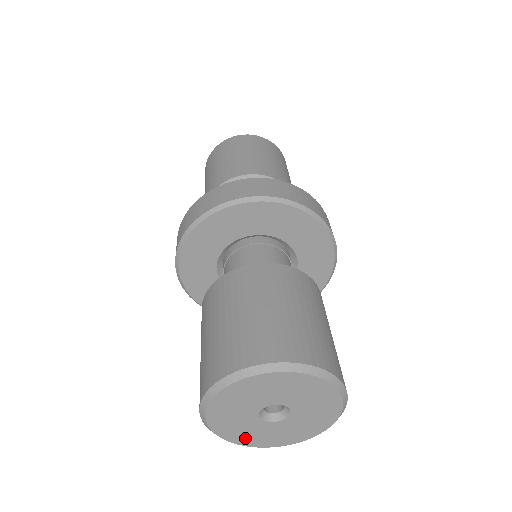
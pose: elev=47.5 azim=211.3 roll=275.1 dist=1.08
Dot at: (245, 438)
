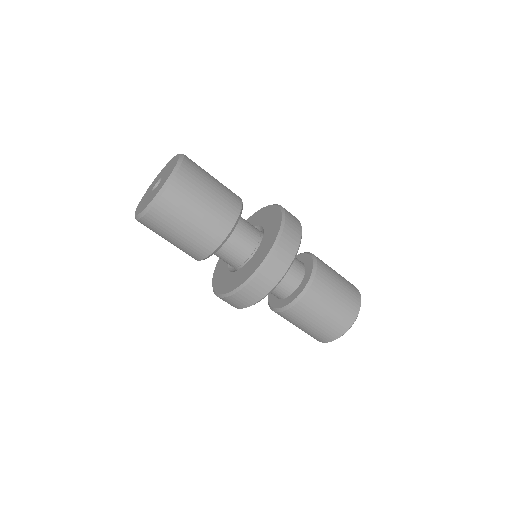
Dot at: occluded
